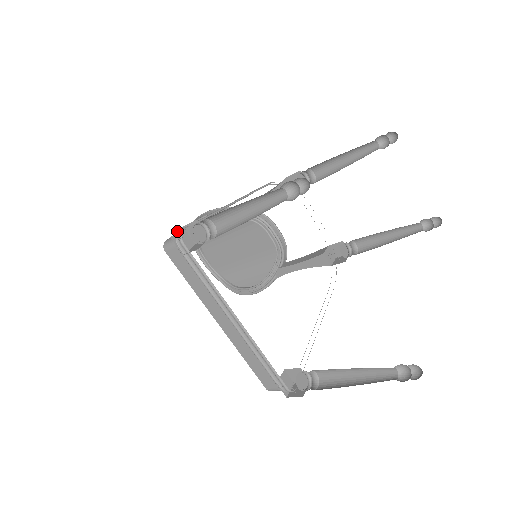
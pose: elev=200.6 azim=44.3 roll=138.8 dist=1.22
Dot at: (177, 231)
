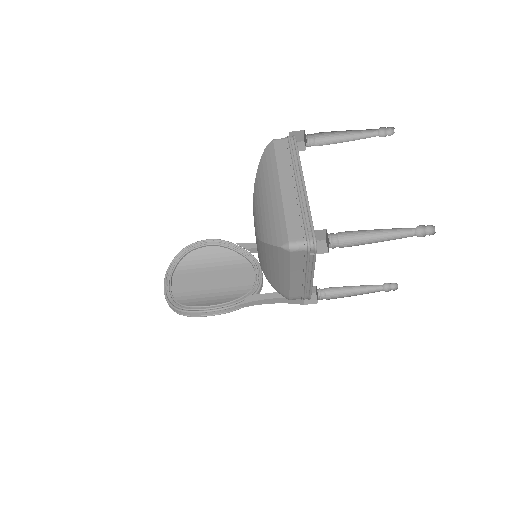
Dot at: occluded
